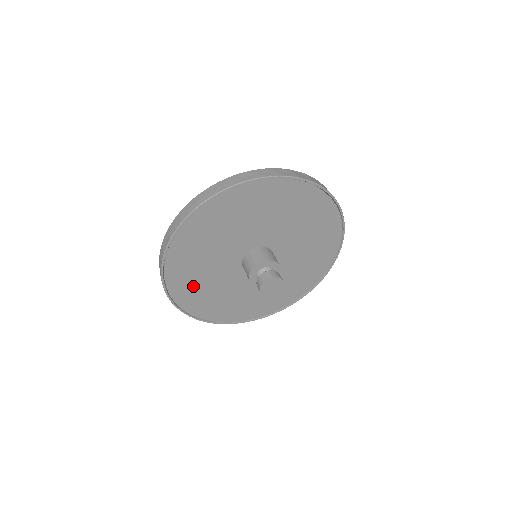
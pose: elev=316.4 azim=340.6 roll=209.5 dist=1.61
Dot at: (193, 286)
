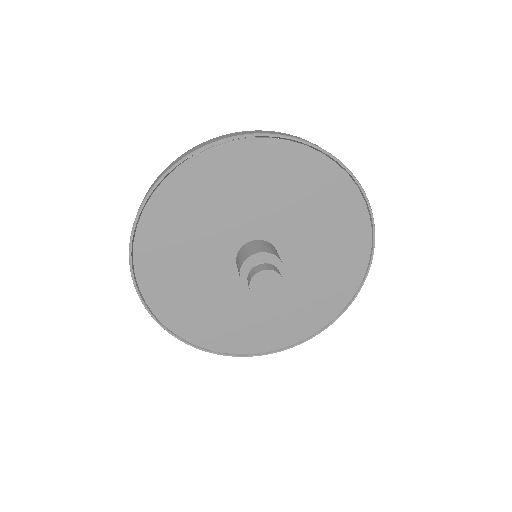
Dot at: (167, 245)
